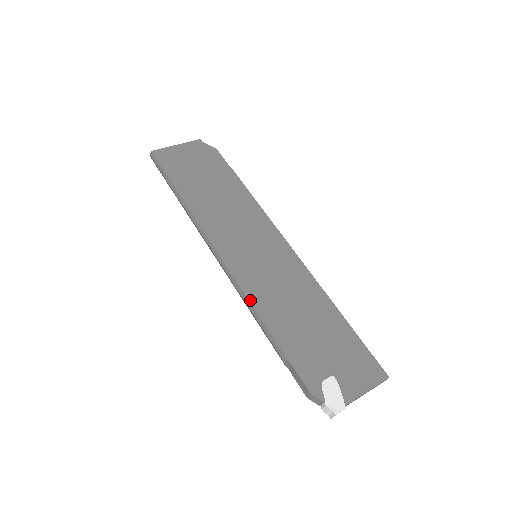
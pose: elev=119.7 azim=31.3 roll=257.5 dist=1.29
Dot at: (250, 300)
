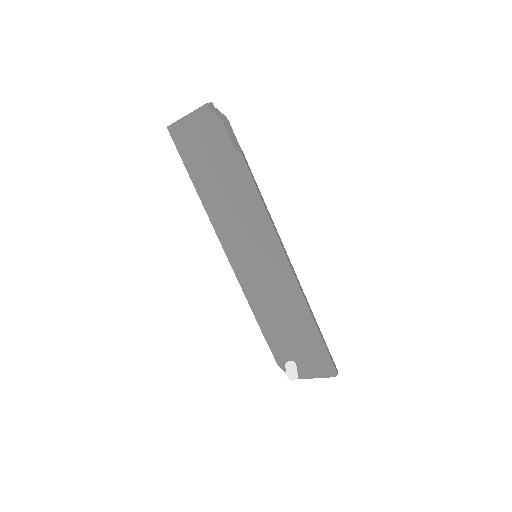
Dot at: (246, 296)
